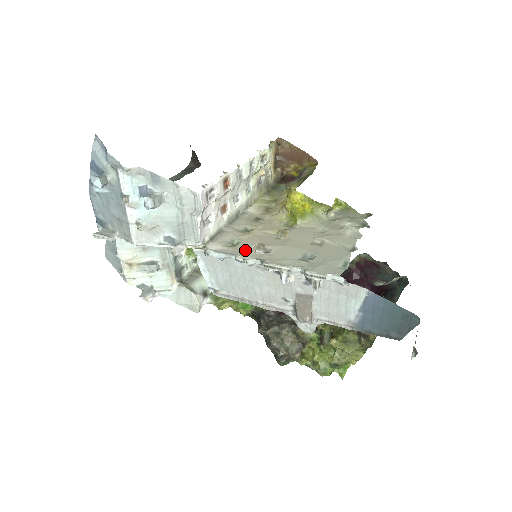
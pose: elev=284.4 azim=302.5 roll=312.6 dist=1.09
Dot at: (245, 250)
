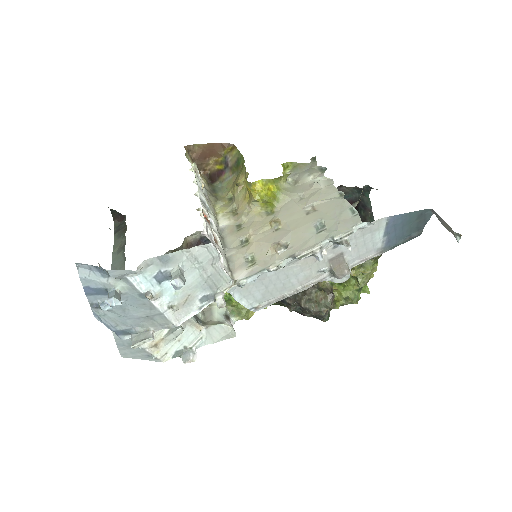
Dot at: (268, 258)
